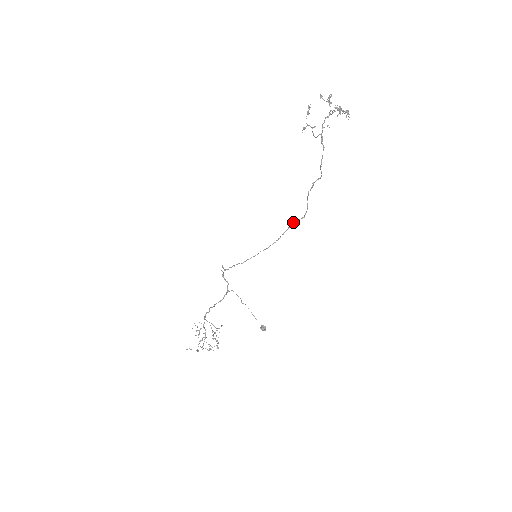
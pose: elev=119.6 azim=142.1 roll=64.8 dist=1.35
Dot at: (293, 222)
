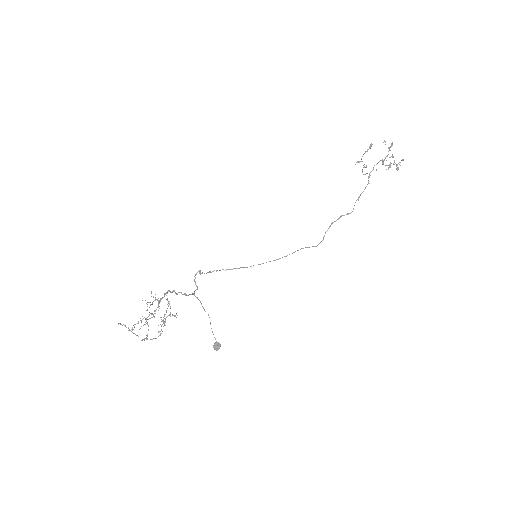
Dot at: (302, 248)
